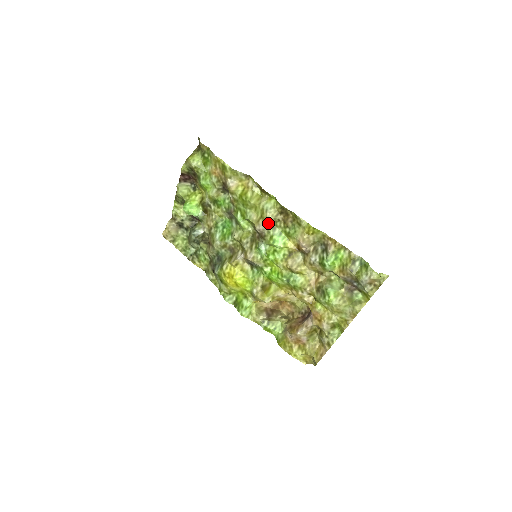
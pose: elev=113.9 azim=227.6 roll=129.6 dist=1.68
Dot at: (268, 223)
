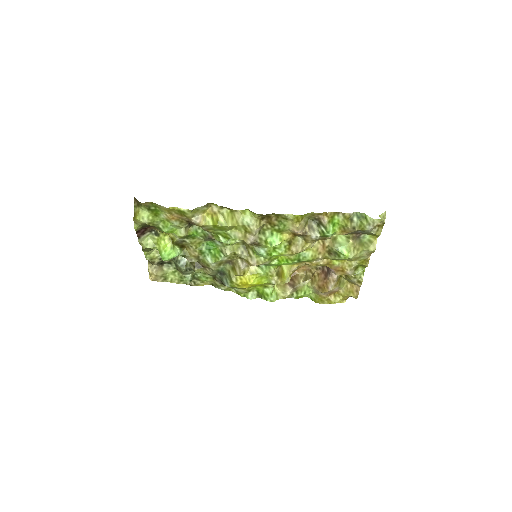
Dot at: (256, 233)
